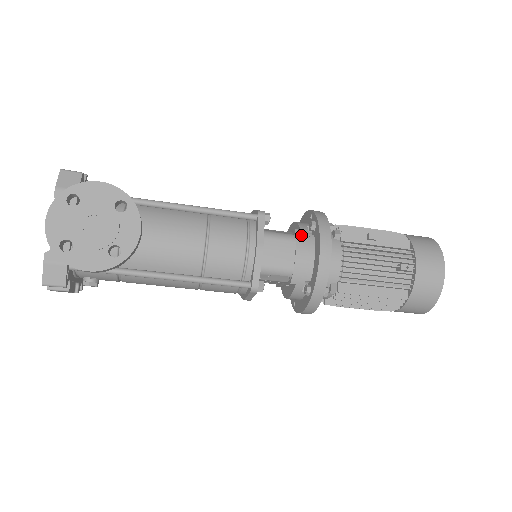
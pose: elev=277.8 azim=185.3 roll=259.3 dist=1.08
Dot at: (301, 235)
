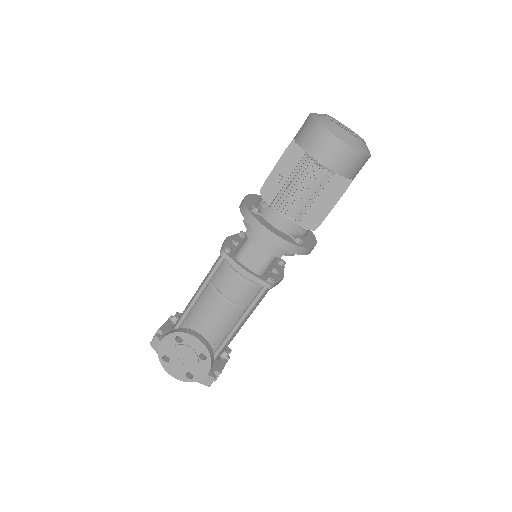
Dot at: (250, 234)
